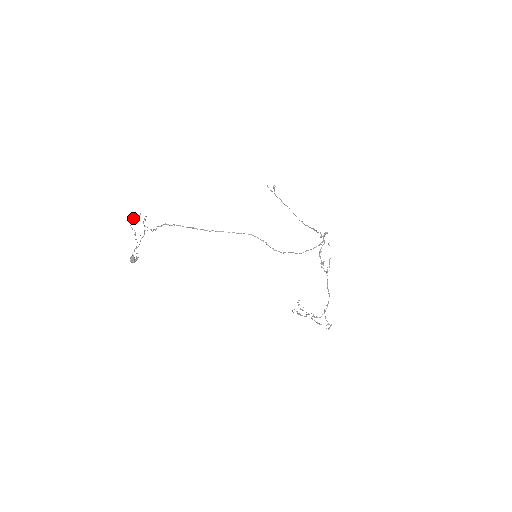
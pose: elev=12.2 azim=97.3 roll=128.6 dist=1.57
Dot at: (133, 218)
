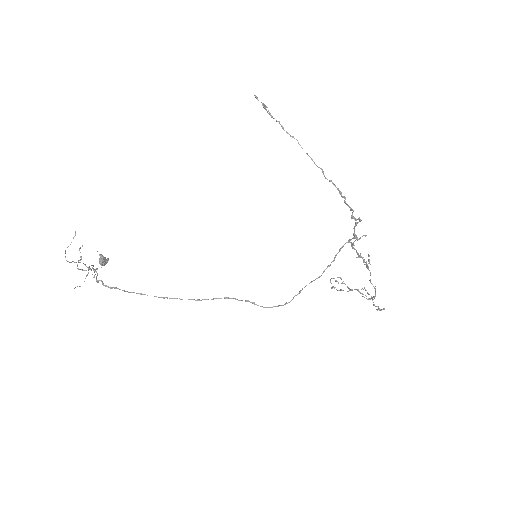
Dot at: occluded
